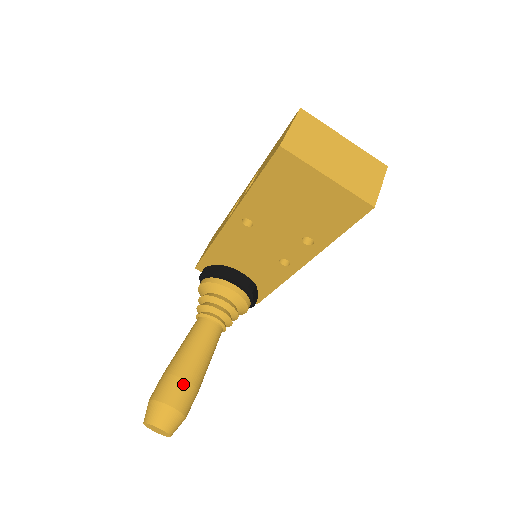
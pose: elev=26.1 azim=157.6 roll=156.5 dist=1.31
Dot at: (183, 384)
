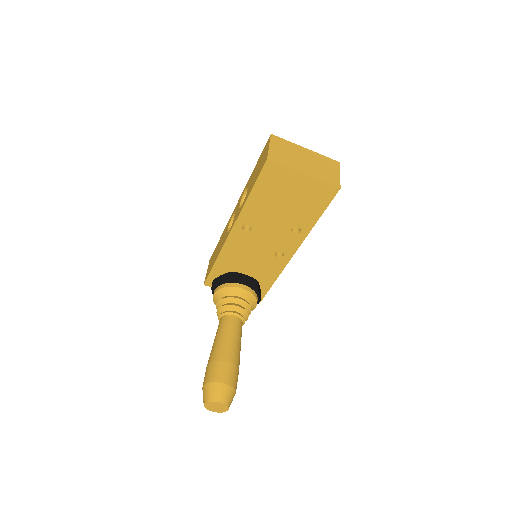
Dot at: (227, 365)
